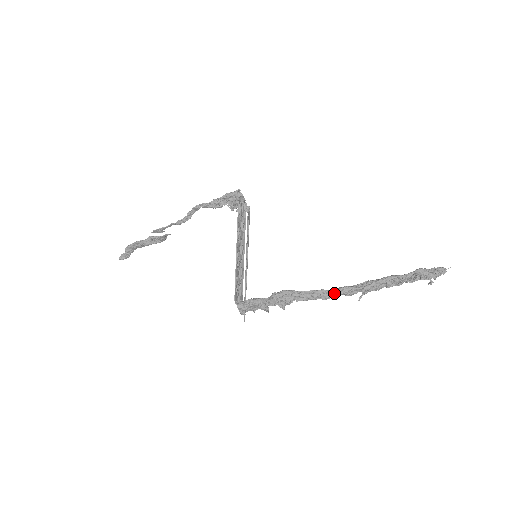
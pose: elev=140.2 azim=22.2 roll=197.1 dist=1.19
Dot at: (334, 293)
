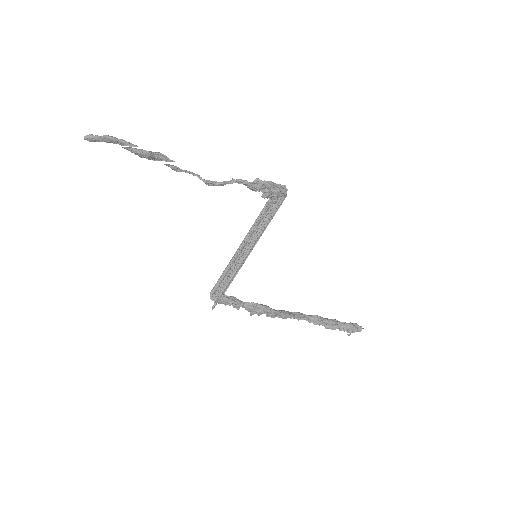
Dot at: (292, 317)
